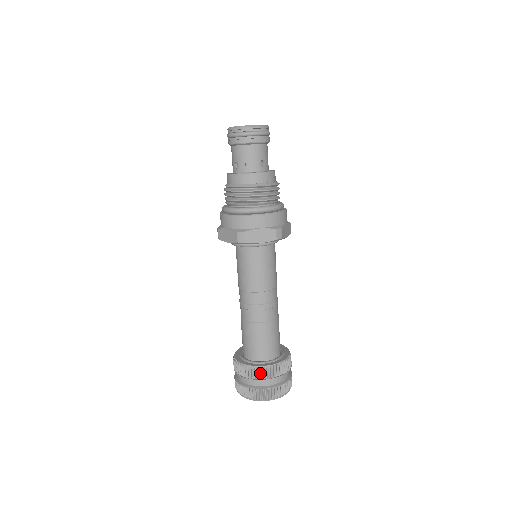
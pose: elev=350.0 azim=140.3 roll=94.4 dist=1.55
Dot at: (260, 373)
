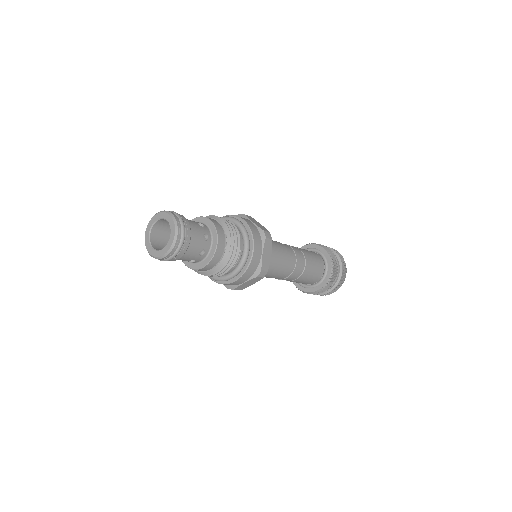
Dot at: (315, 293)
